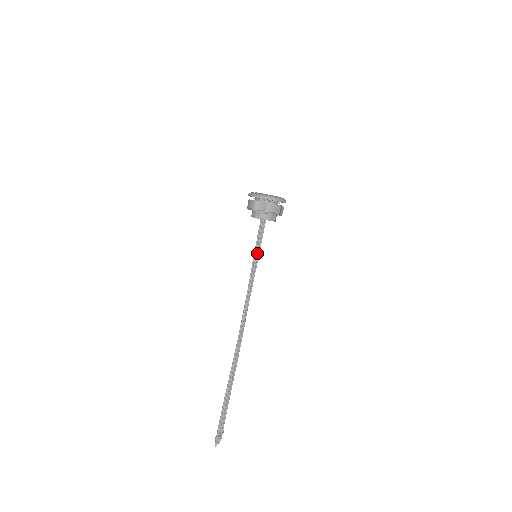
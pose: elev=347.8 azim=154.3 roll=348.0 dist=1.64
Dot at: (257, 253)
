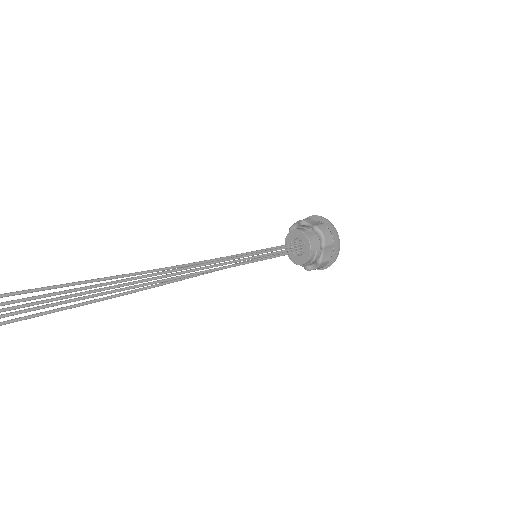
Dot at: (262, 252)
